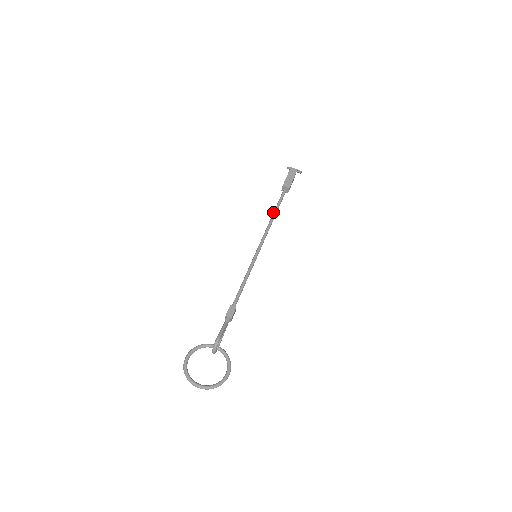
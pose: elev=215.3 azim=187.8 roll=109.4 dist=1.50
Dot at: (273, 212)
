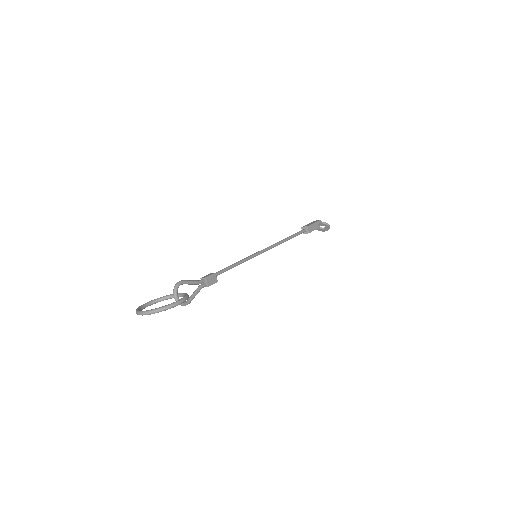
Dot at: (286, 238)
